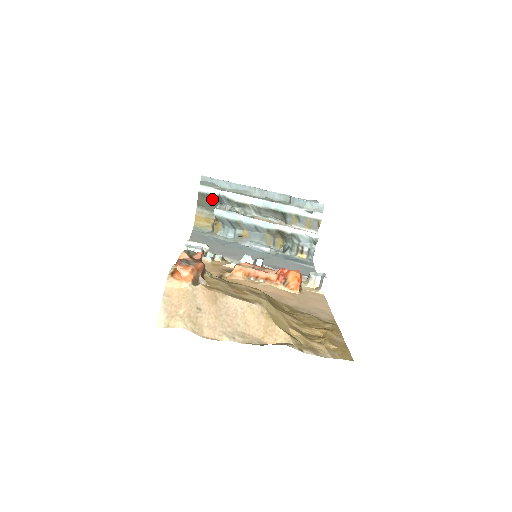
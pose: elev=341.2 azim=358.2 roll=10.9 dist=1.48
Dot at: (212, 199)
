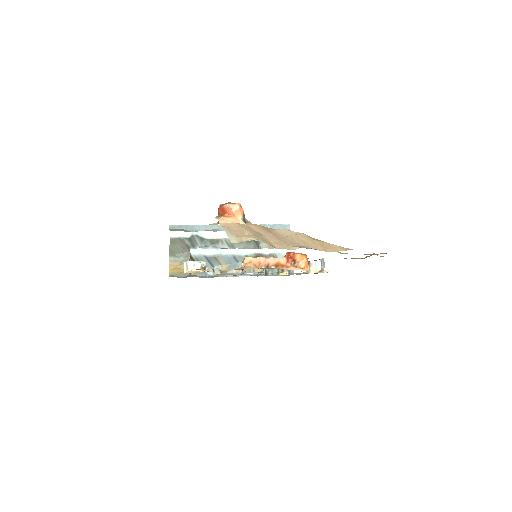
Dot at: (184, 243)
